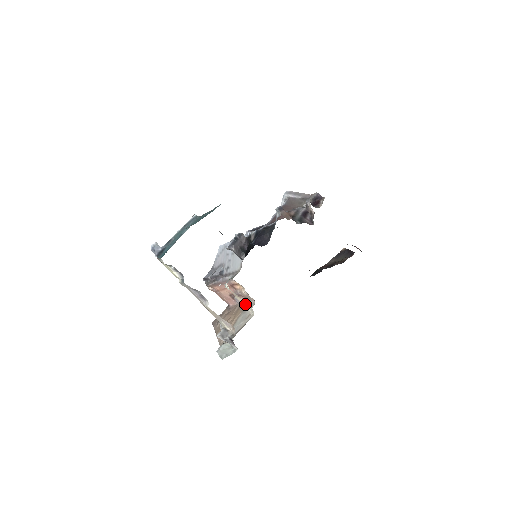
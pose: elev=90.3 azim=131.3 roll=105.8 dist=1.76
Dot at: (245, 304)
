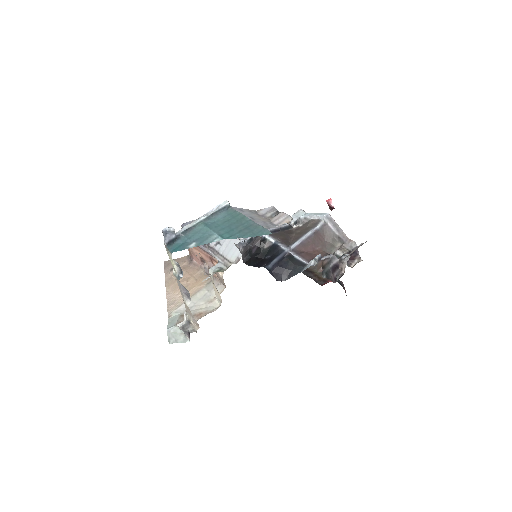
Dot at: (217, 293)
